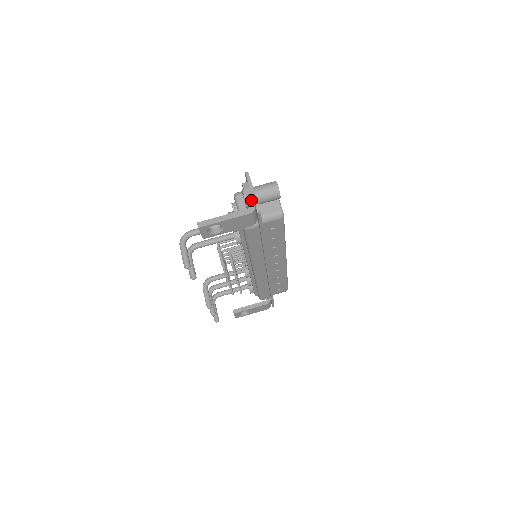
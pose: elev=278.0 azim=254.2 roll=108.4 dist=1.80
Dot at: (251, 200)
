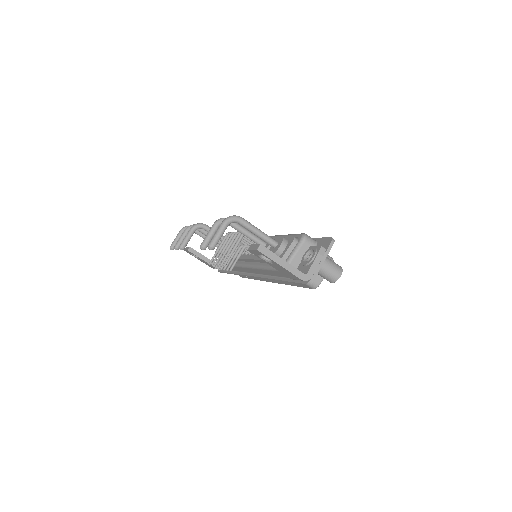
Dot at: (314, 269)
